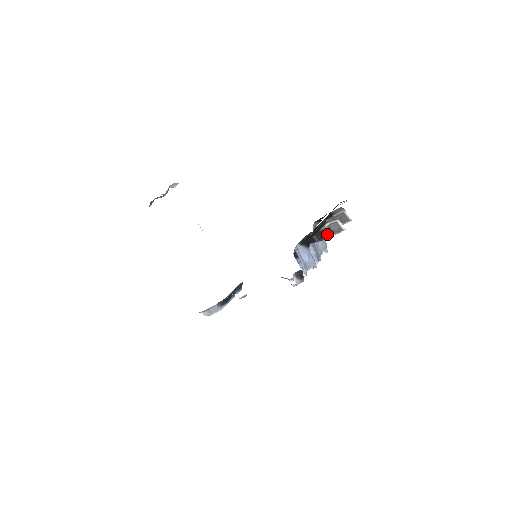
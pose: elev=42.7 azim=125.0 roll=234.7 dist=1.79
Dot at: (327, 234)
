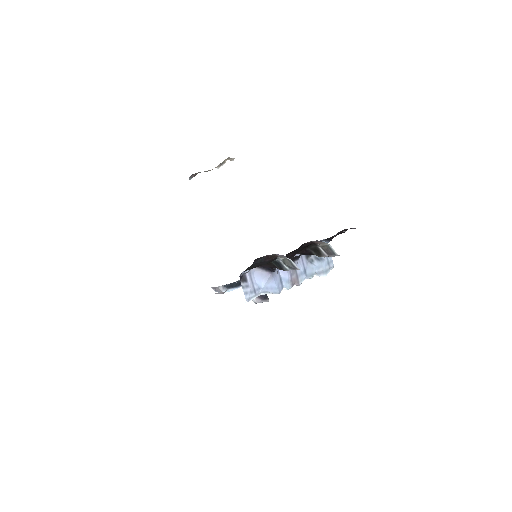
Dot at: (285, 267)
